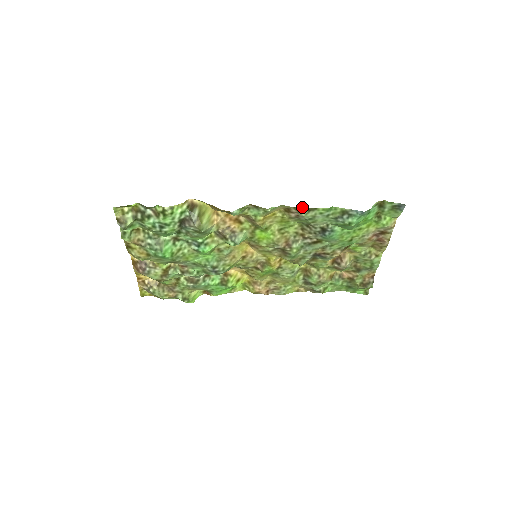
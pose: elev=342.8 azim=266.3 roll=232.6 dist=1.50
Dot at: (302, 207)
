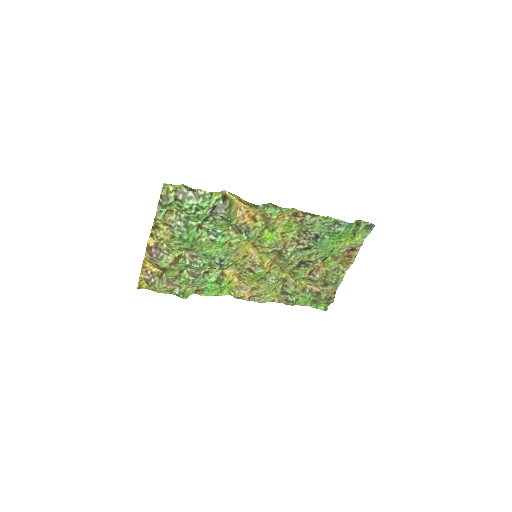
Dot at: occluded
